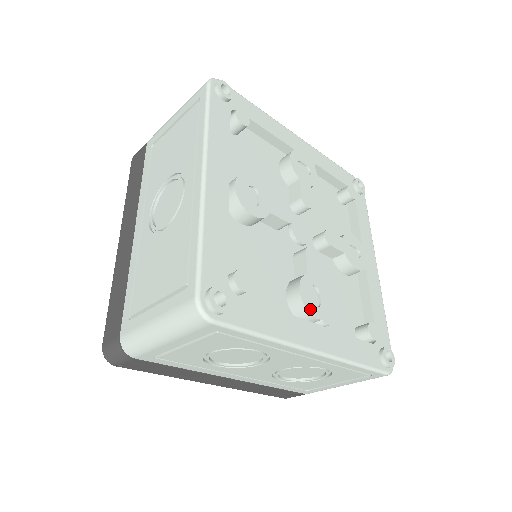
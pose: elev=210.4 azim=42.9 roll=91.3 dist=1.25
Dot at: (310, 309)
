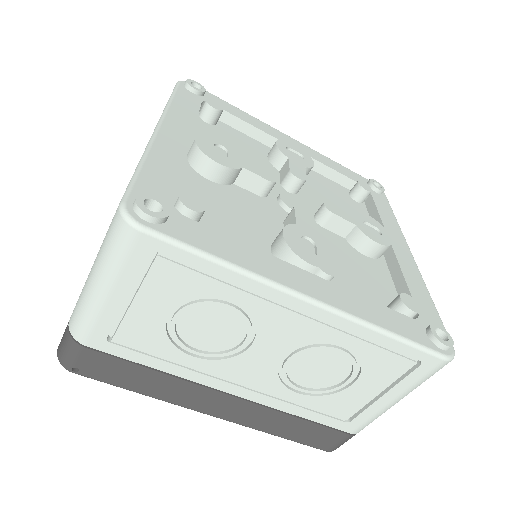
Dot at: (299, 253)
